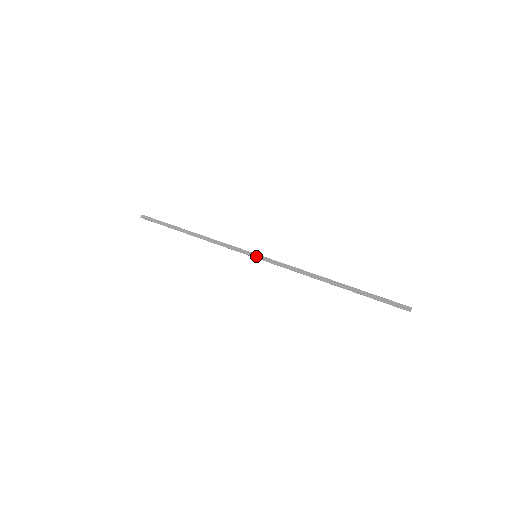
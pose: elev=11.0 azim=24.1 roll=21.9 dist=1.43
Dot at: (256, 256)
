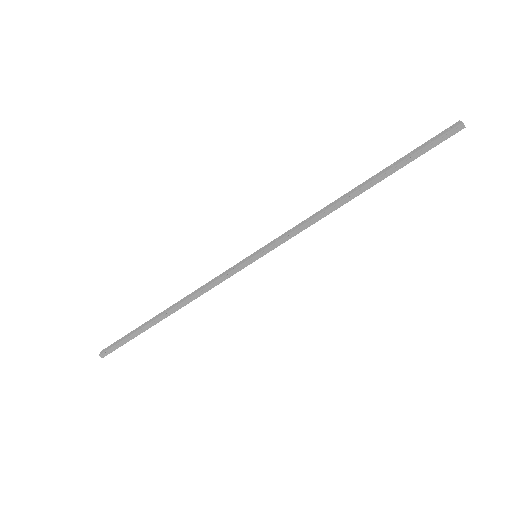
Dot at: (258, 257)
